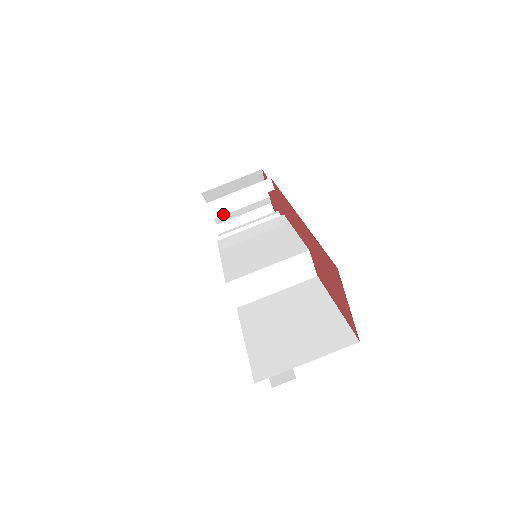
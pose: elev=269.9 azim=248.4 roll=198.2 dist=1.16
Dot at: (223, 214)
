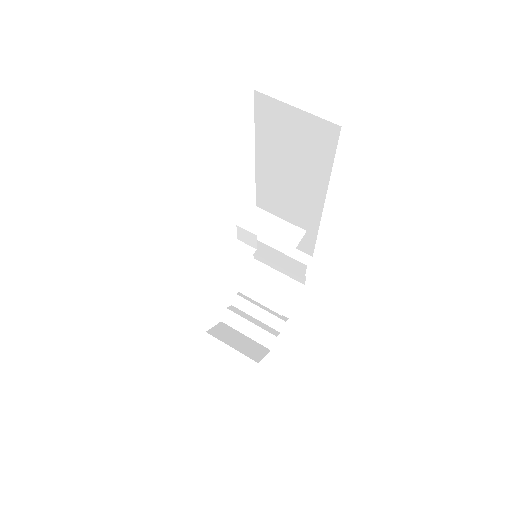
Dot at: (245, 298)
